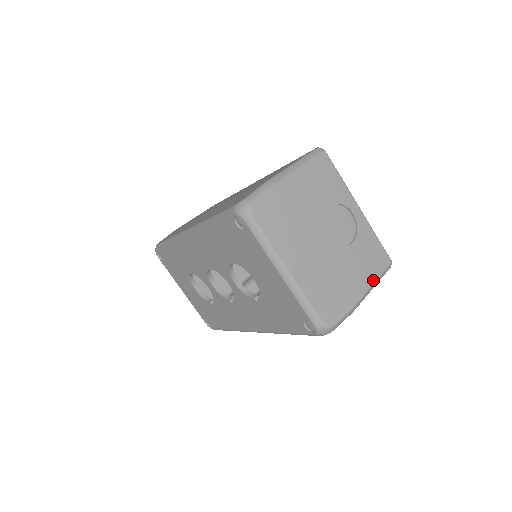
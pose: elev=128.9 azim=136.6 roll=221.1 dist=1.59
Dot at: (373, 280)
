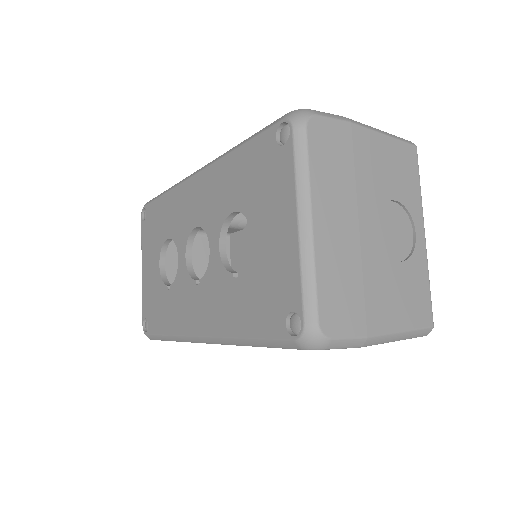
Dot at: (404, 327)
